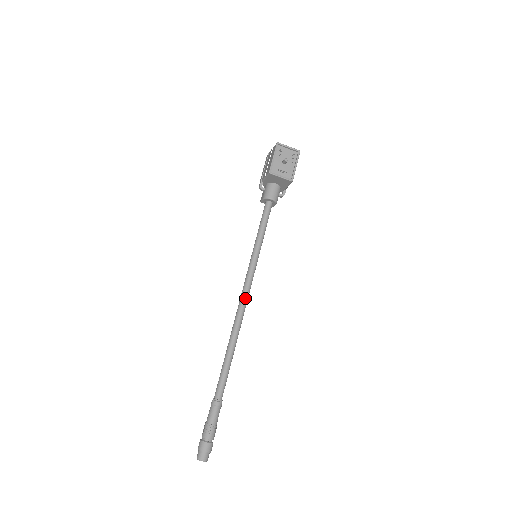
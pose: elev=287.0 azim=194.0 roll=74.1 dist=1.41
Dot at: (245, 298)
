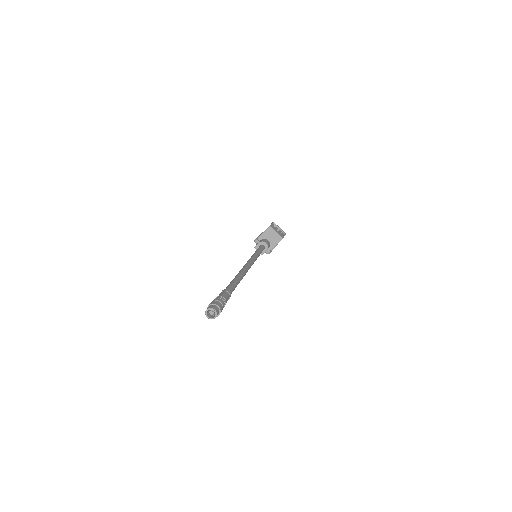
Dot at: (249, 265)
